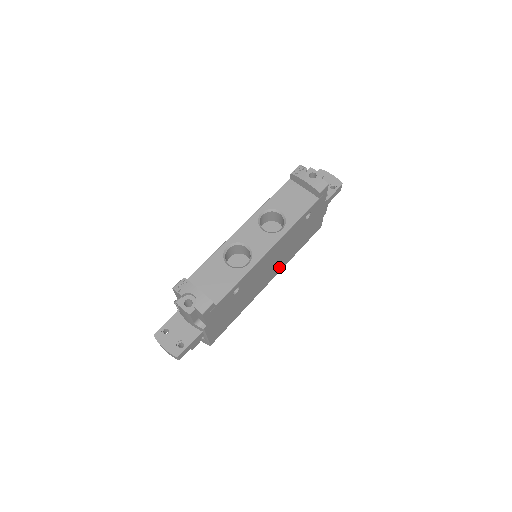
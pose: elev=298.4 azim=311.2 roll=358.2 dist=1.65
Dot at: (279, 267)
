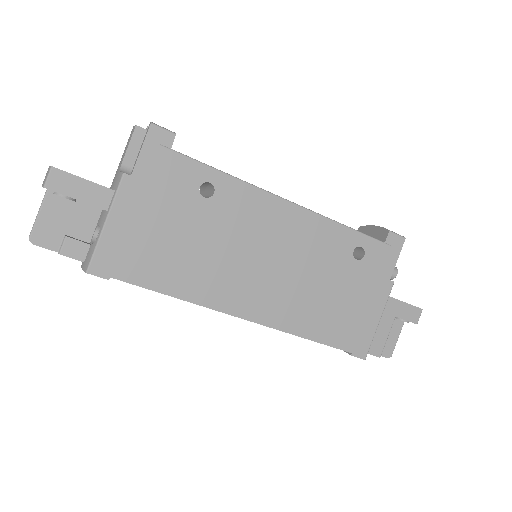
Dot at: (273, 309)
